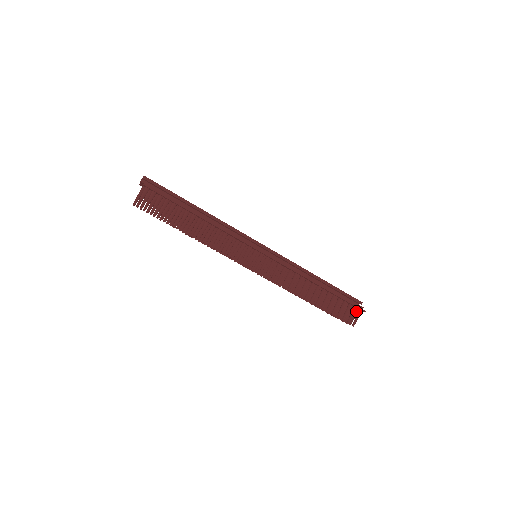
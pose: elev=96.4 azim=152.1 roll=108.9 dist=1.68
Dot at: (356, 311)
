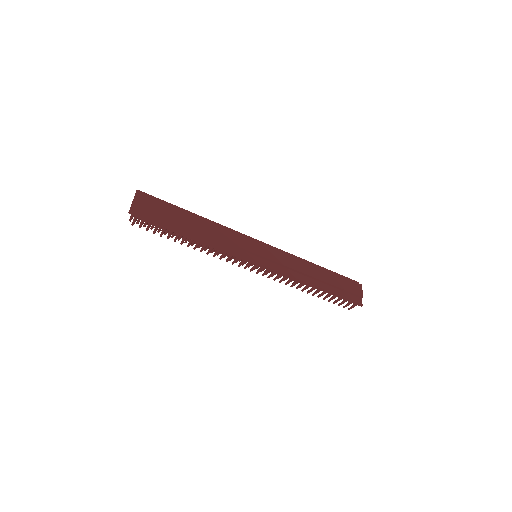
Dot at: occluded
